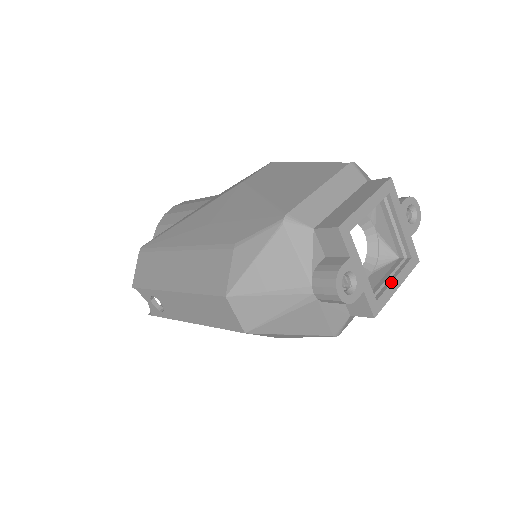
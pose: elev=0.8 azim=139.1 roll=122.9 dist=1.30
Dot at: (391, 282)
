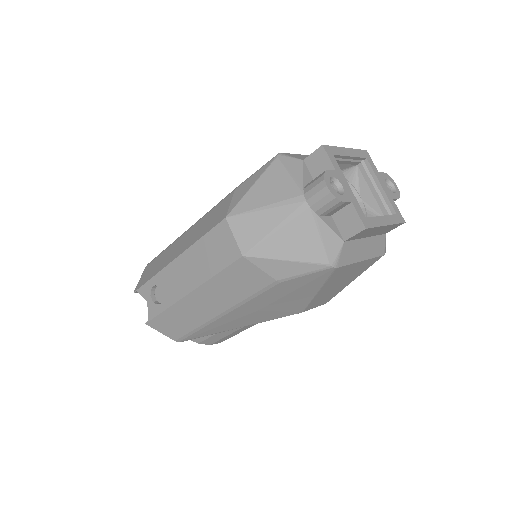
Dot at: (379, 216)
